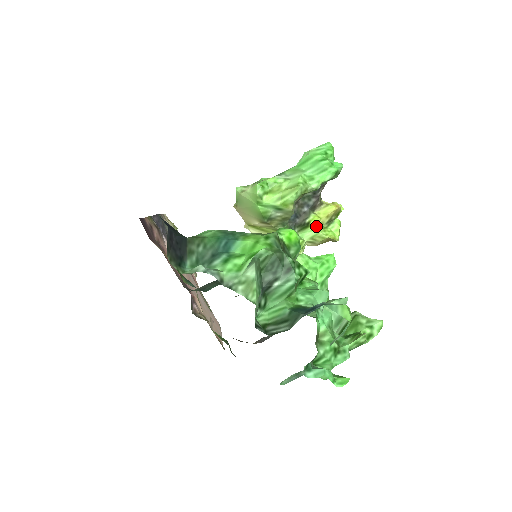
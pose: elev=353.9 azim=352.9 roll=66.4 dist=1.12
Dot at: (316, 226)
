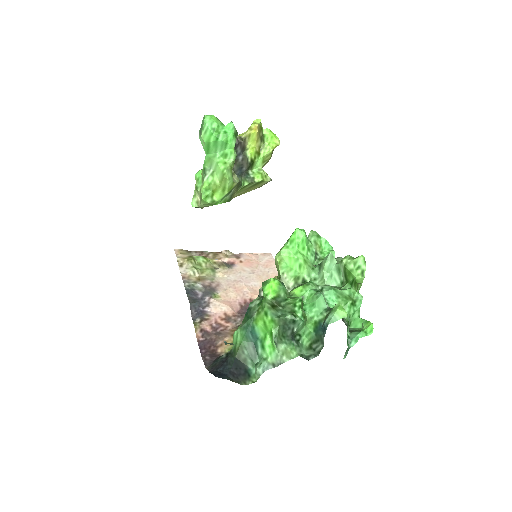
Dot at: (258, 154)
